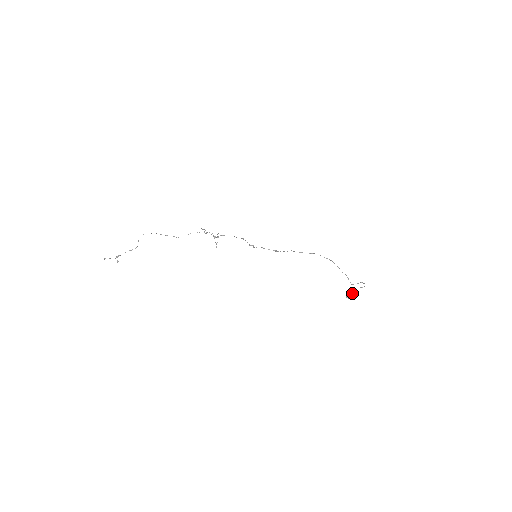
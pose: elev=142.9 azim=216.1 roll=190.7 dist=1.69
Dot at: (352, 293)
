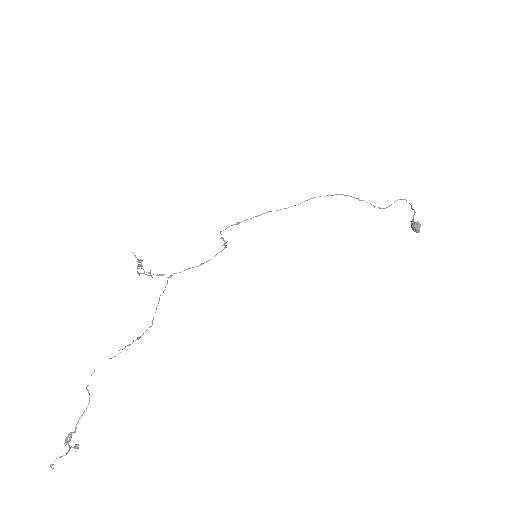
Dot at: (416, 222)
